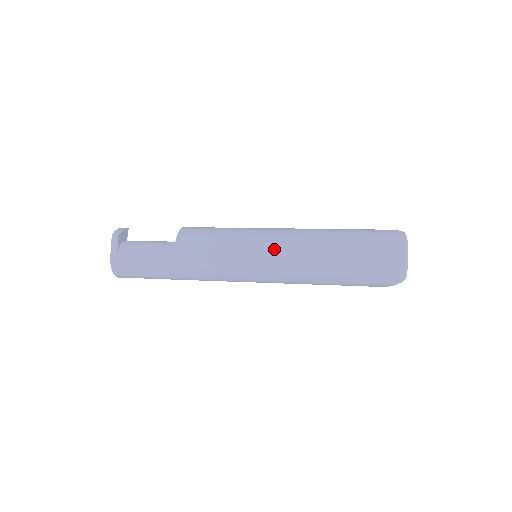
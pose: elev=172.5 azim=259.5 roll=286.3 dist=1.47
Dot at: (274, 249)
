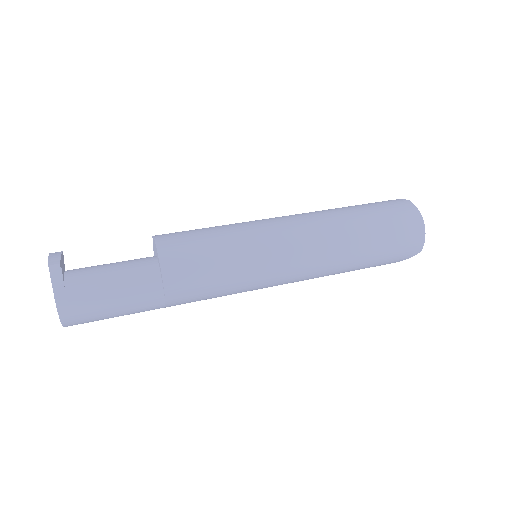
Dot at: (290, 241)
